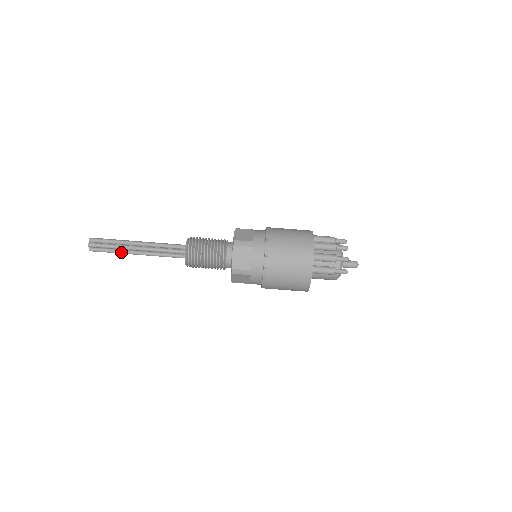
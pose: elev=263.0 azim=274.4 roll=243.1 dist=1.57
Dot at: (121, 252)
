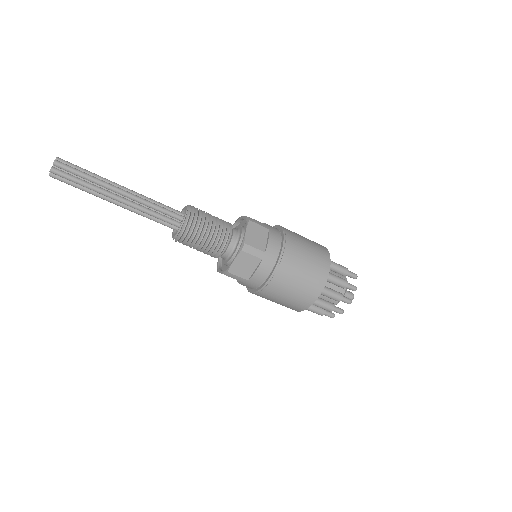
Dot at: occluded
